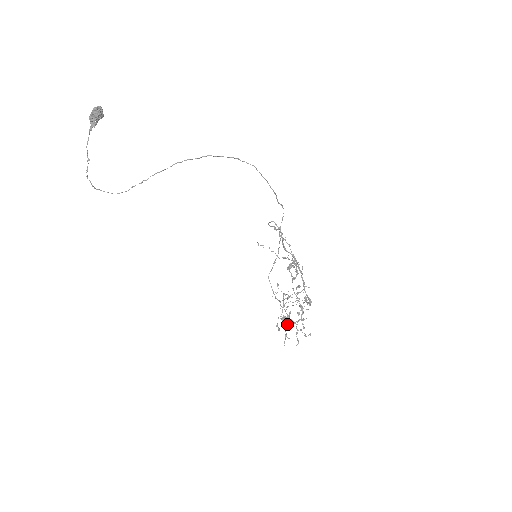
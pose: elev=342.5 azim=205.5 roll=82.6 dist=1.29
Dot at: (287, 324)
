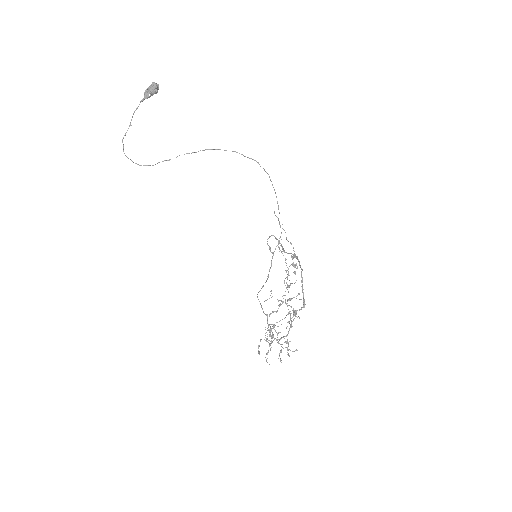
Dot at: occluded
